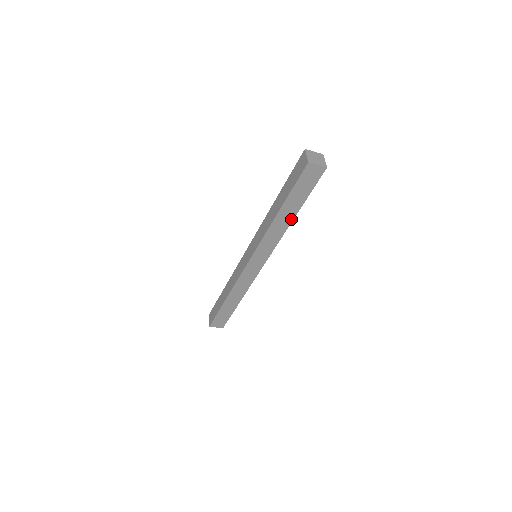
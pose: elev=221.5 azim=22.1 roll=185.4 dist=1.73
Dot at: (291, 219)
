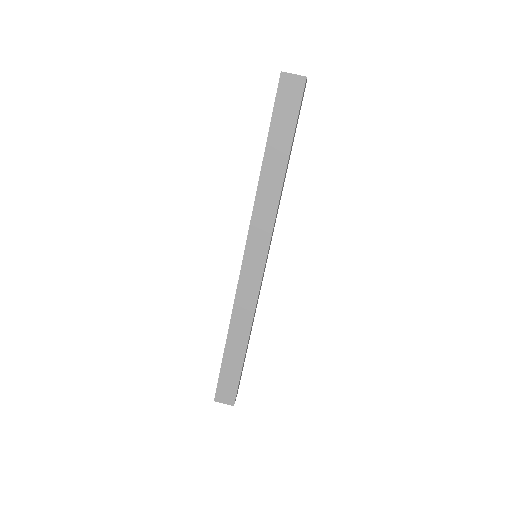
Dot at: (282, 172)
